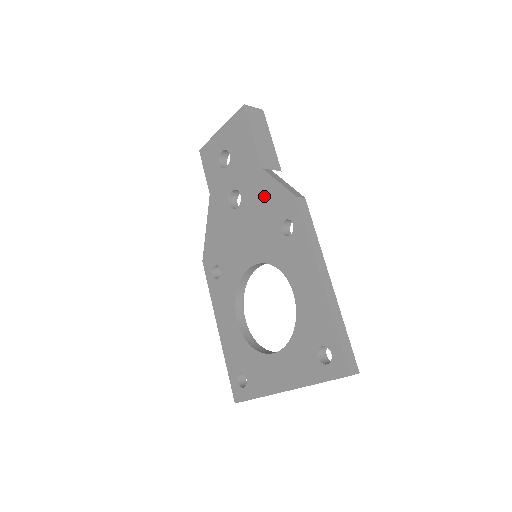
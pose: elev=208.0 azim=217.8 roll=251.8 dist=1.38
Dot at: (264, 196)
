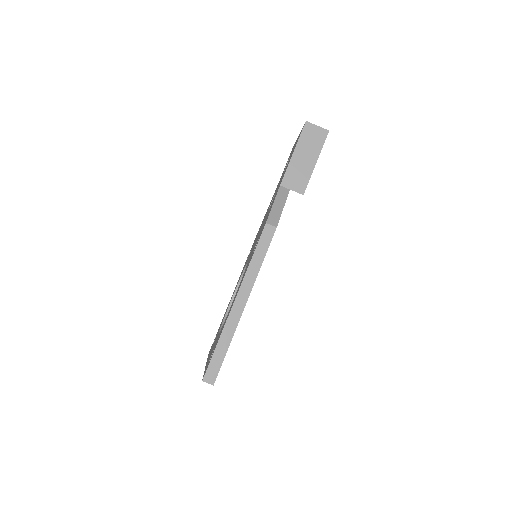
Dot at: (269, 210)
